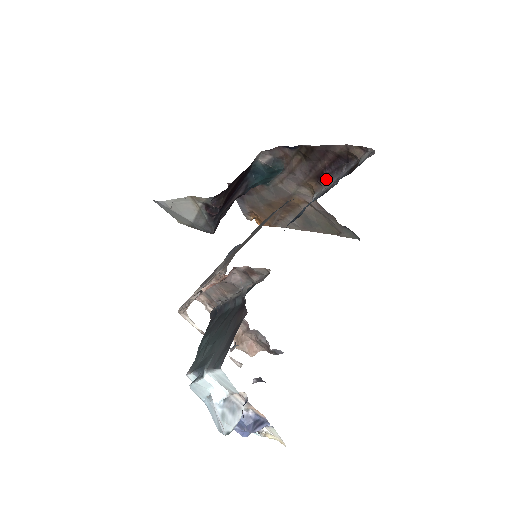
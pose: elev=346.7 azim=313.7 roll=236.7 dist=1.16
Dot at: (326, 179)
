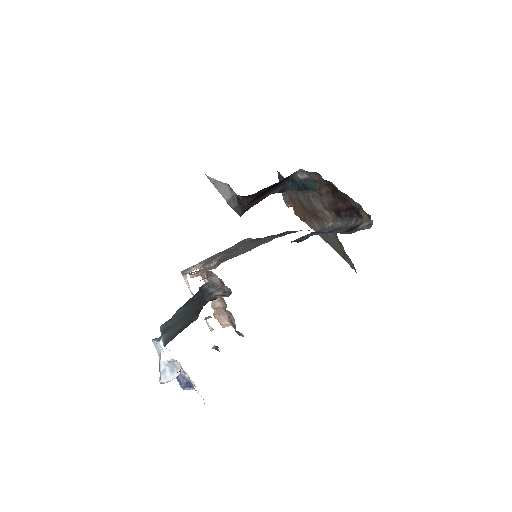
Dot at: (342, 217)
